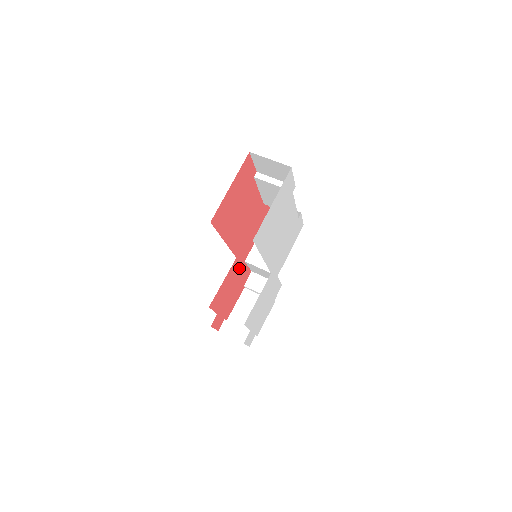
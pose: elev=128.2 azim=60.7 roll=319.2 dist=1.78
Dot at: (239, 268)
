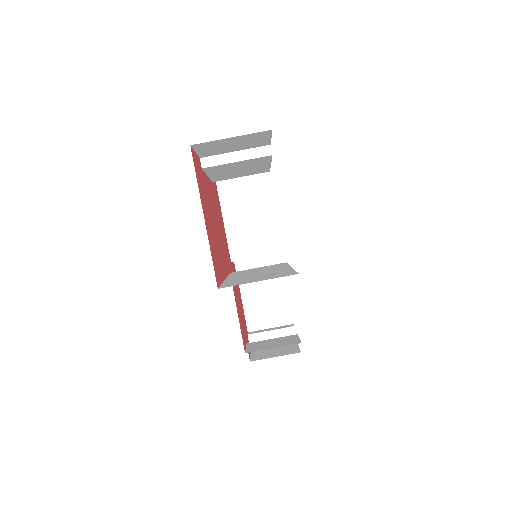
Dot at: occluded
